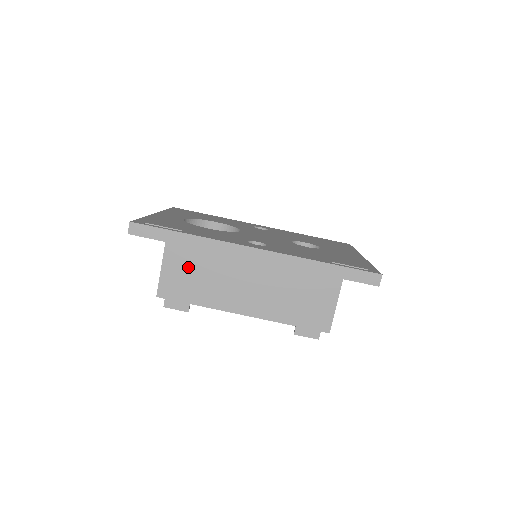
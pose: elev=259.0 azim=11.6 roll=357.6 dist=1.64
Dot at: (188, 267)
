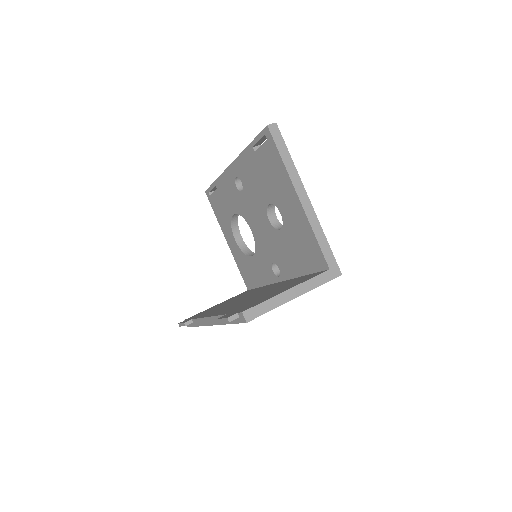
Dot at: occluded
